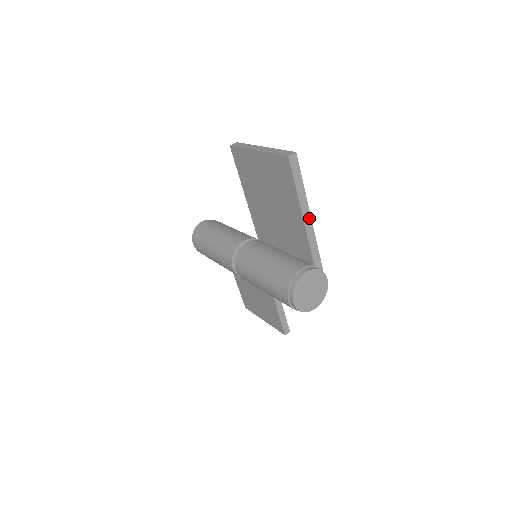
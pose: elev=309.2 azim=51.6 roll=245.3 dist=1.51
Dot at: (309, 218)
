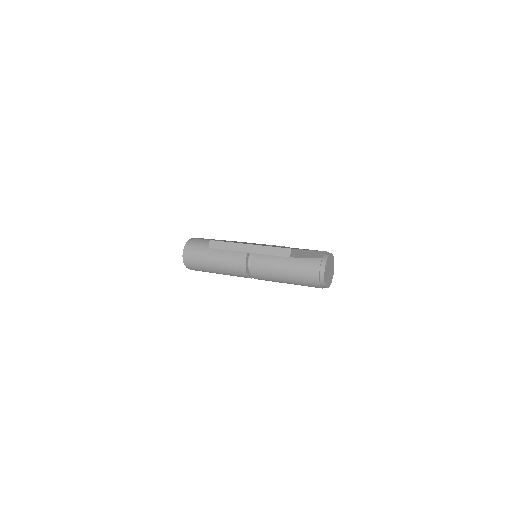
Dot at: (310, 252)
